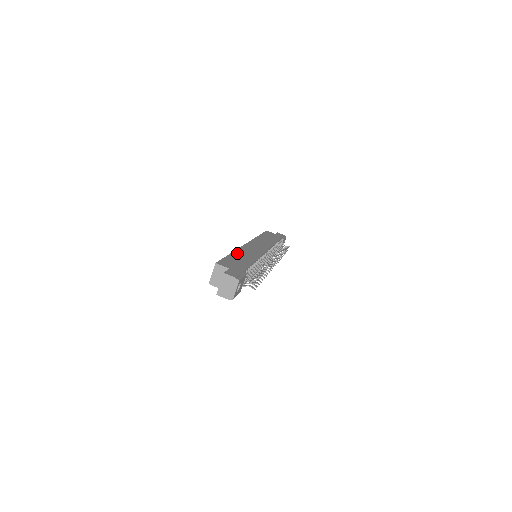
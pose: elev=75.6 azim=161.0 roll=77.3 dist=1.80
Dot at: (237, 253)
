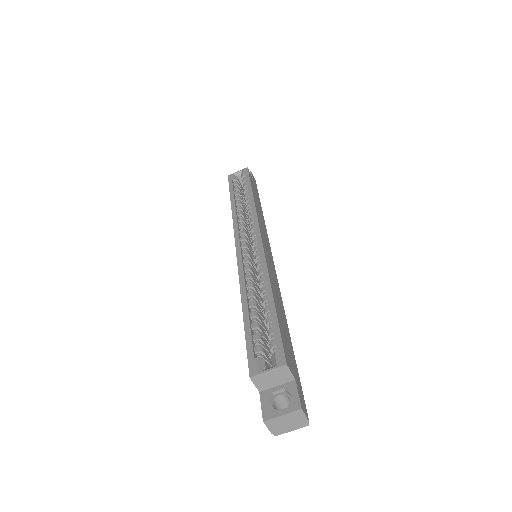
Dot at: (275, 293)
